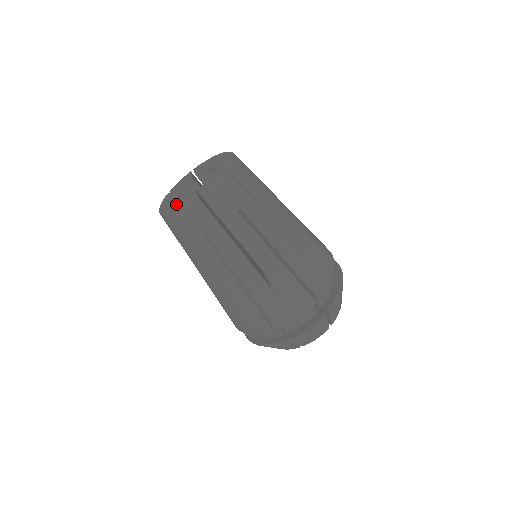
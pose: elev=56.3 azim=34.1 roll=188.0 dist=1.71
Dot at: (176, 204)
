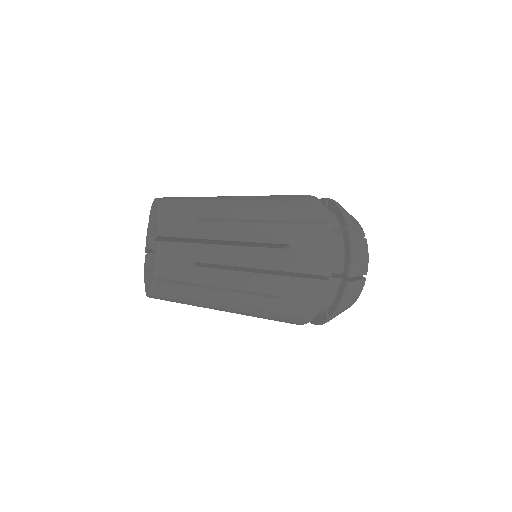
Dot at: (145, 274)
